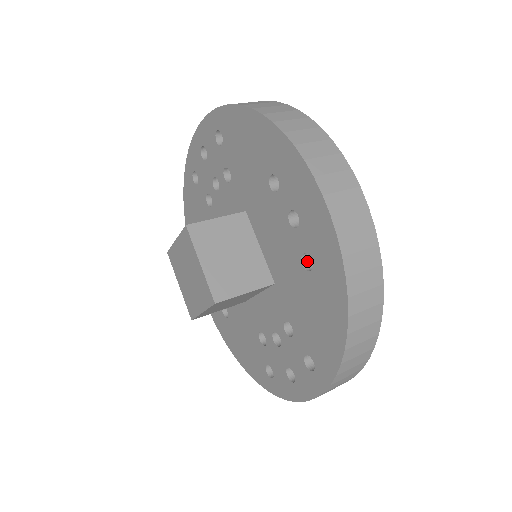
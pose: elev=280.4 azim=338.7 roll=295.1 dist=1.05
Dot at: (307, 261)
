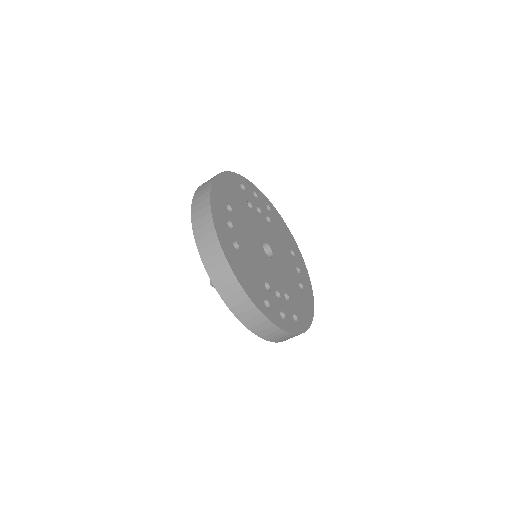
Dot at: occluded
